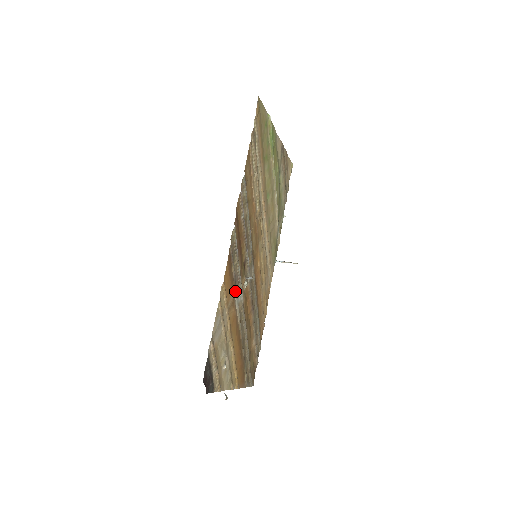
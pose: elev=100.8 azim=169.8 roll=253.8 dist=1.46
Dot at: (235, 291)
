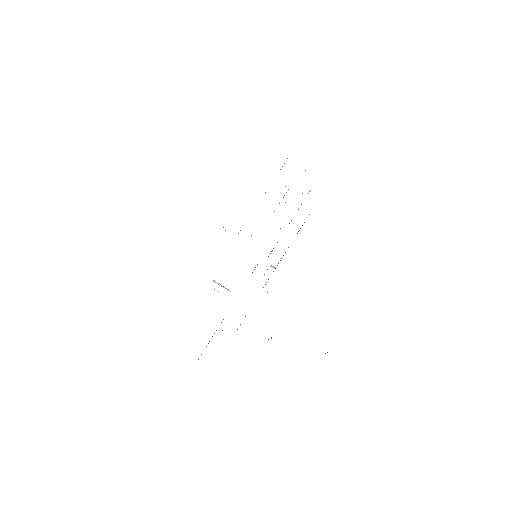
Dot at: occluded
